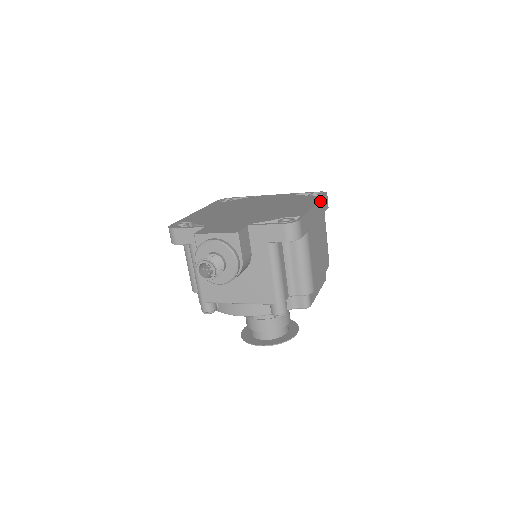
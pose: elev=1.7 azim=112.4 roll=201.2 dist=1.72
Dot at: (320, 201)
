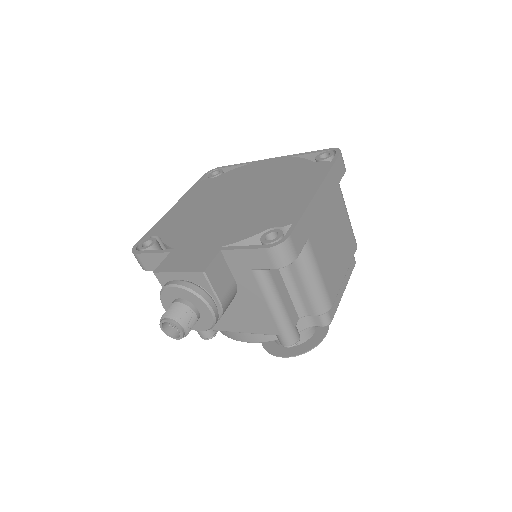
Dot at: (328, 175)
